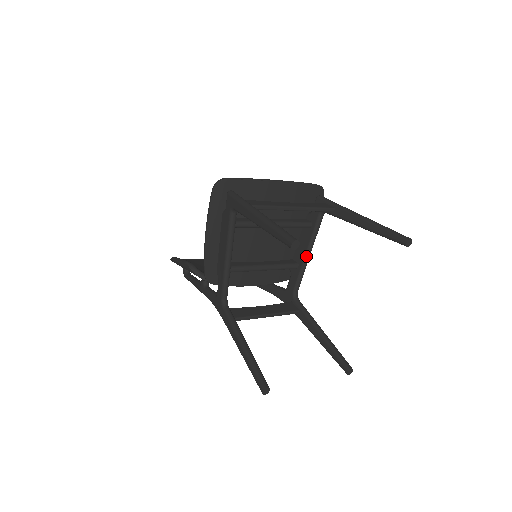
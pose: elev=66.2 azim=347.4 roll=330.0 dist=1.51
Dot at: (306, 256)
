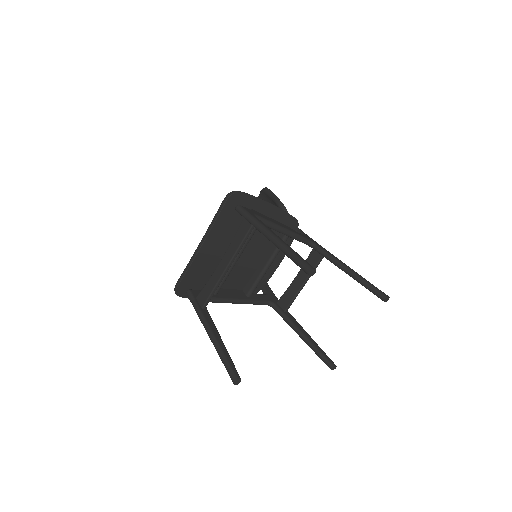
Dot at: occluded
